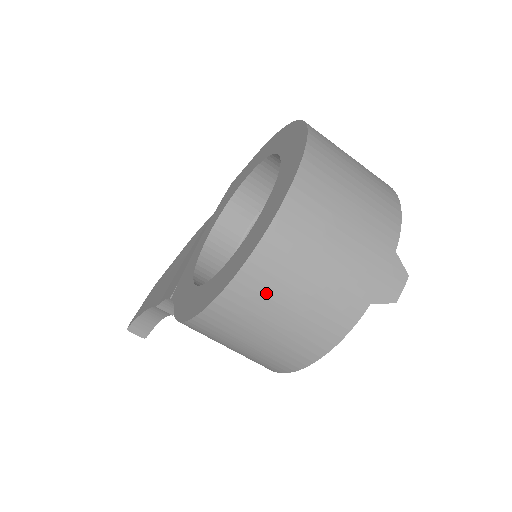
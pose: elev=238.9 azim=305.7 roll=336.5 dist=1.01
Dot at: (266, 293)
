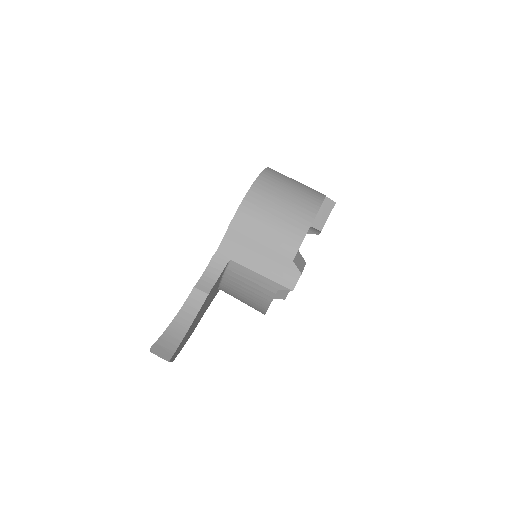
Dot at: (282, 175)
